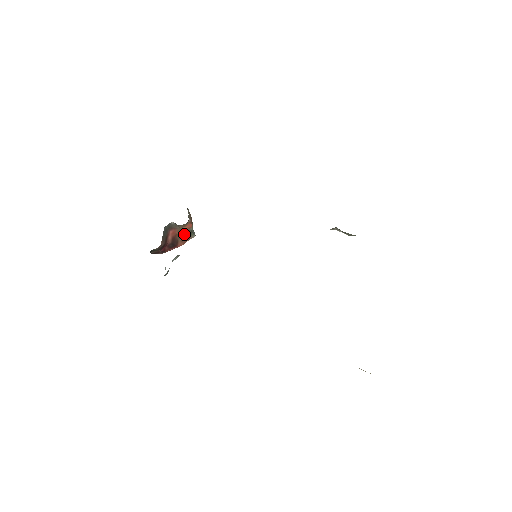
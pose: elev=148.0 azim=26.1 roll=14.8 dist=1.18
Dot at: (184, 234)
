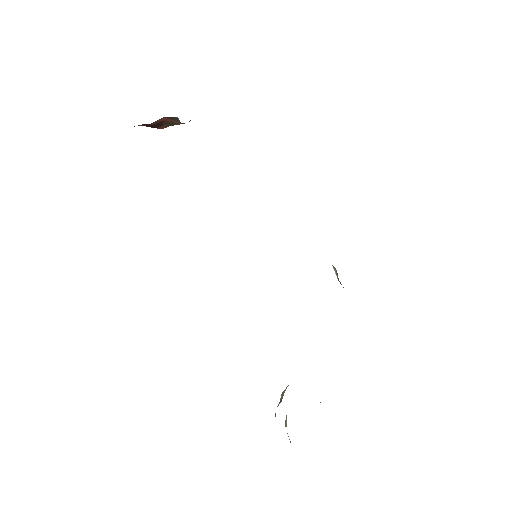
Dot at: (175, 123)
